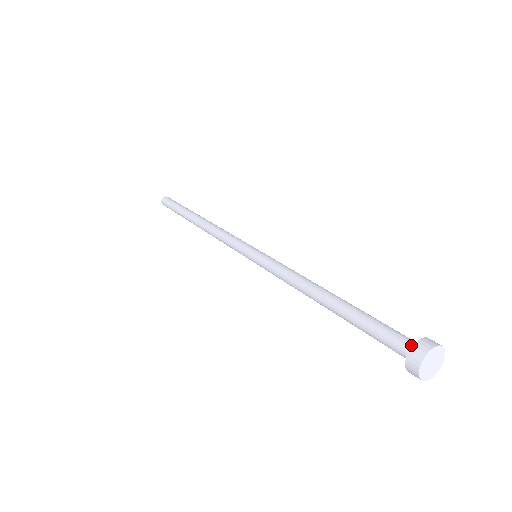
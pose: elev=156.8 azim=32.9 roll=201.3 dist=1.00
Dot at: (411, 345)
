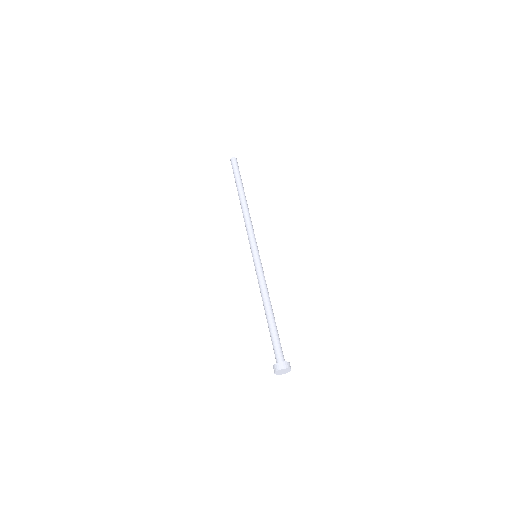
Dot at: (276, 362)
